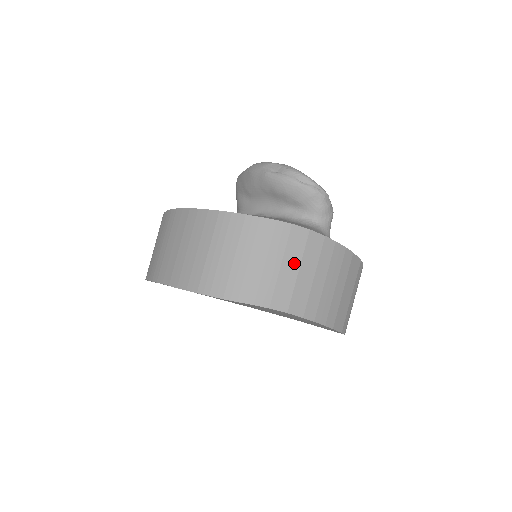
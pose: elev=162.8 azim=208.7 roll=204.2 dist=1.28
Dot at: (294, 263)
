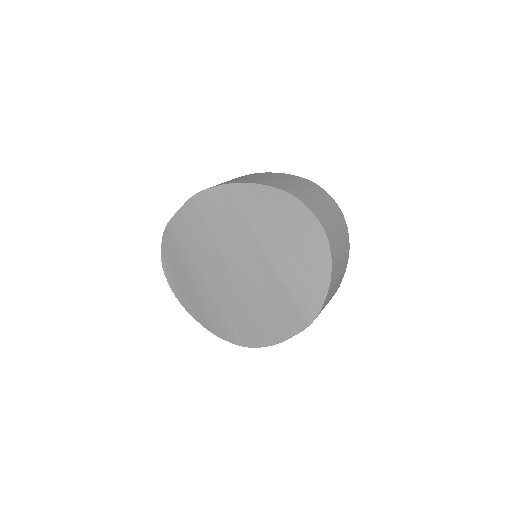
Dot at: (338, 228)
